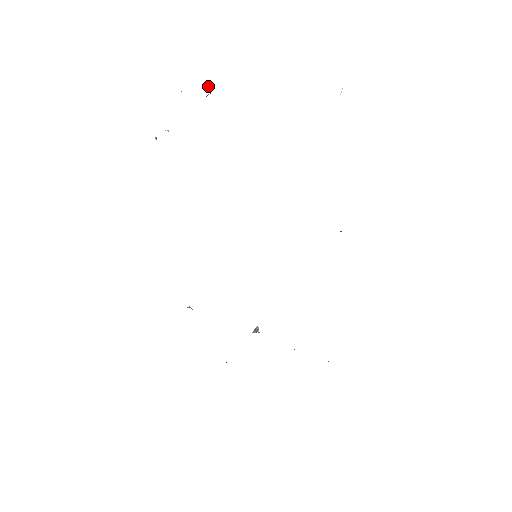
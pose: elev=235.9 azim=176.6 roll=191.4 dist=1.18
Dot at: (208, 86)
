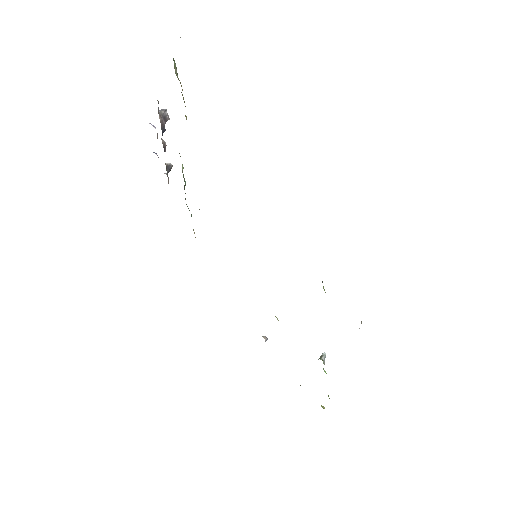
Dot at: (160, 110)
